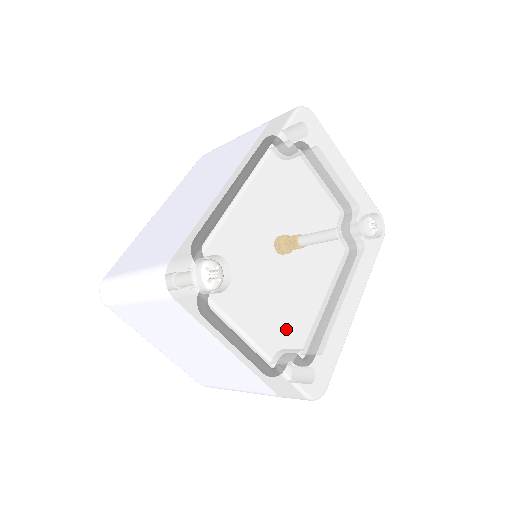
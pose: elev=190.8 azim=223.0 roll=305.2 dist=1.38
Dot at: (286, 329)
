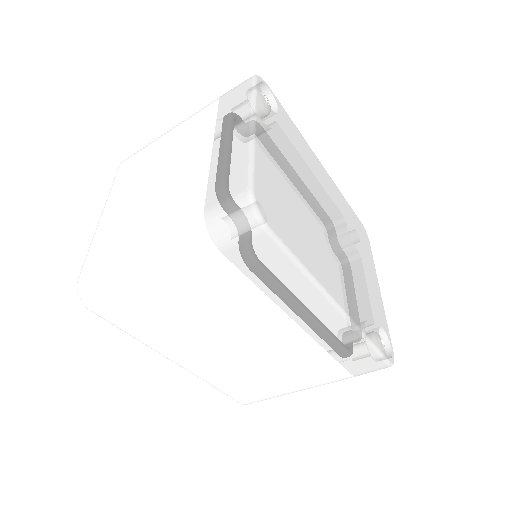
Dot at: (278, 167)
